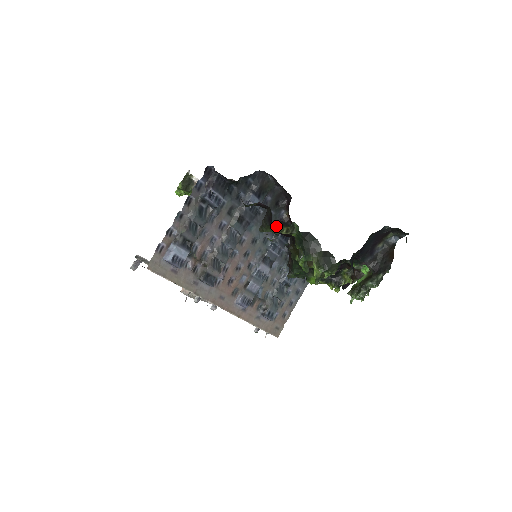
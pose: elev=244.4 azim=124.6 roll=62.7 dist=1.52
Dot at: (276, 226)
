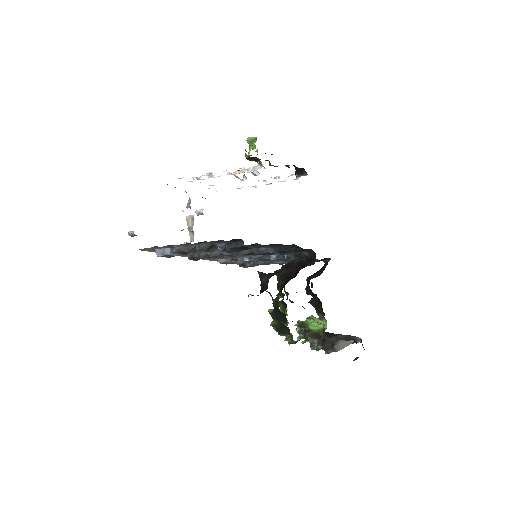
Dot at: occluded
